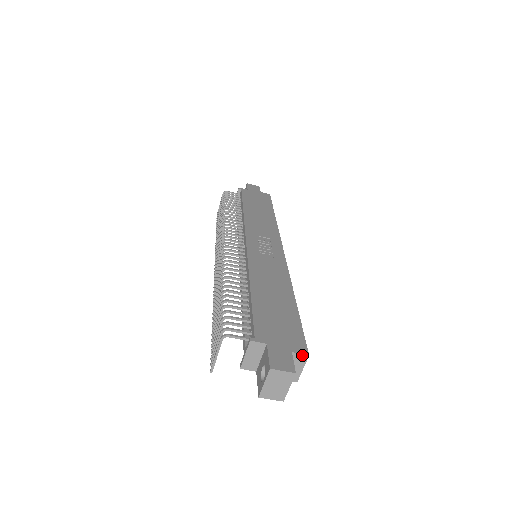
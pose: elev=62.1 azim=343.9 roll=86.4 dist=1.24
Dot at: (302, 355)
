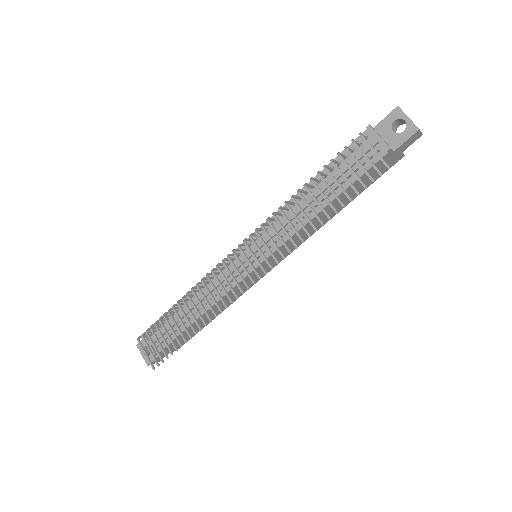
Dot at: occluded
